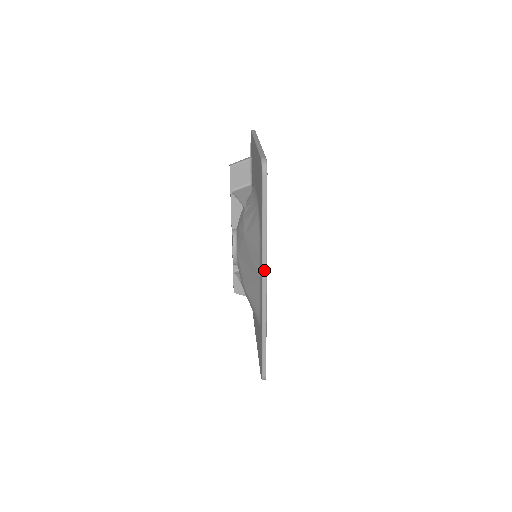
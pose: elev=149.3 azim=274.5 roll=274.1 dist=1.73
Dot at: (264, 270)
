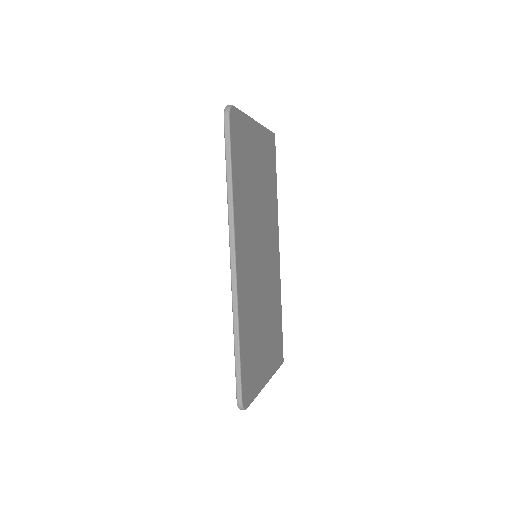
Dot at: (231, 239)
